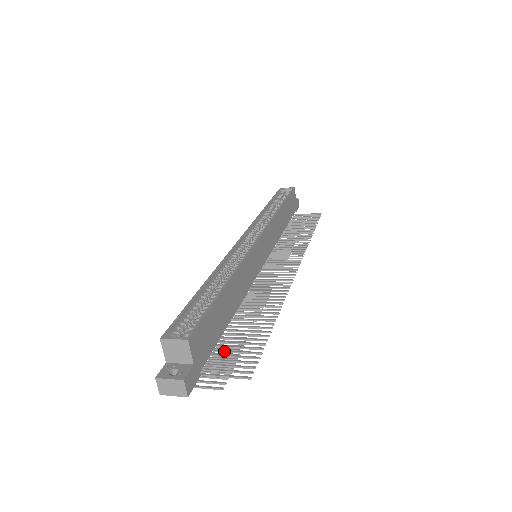
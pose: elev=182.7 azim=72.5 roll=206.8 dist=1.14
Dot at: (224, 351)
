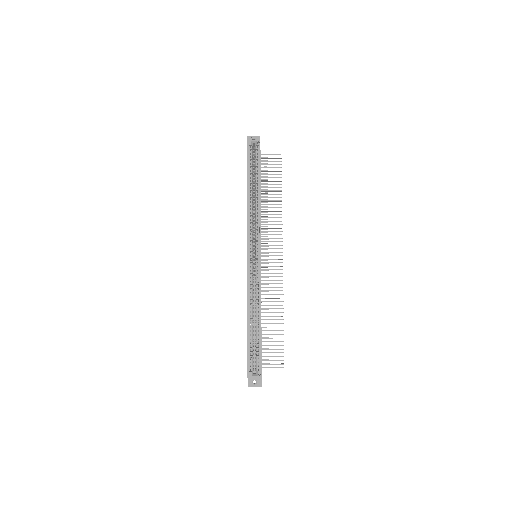
Dot at: occluded
